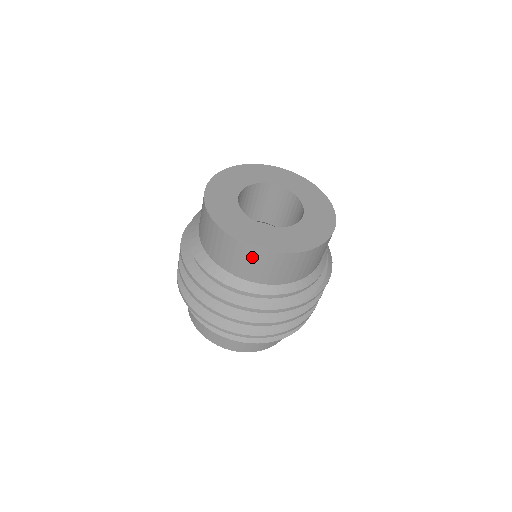
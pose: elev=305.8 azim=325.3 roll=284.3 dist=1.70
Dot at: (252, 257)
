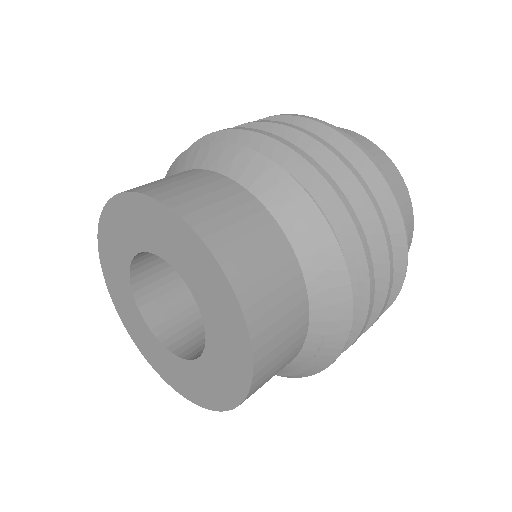
Dot at: occluded
